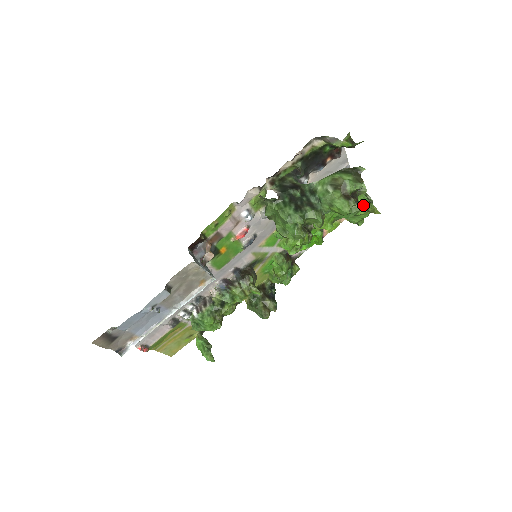
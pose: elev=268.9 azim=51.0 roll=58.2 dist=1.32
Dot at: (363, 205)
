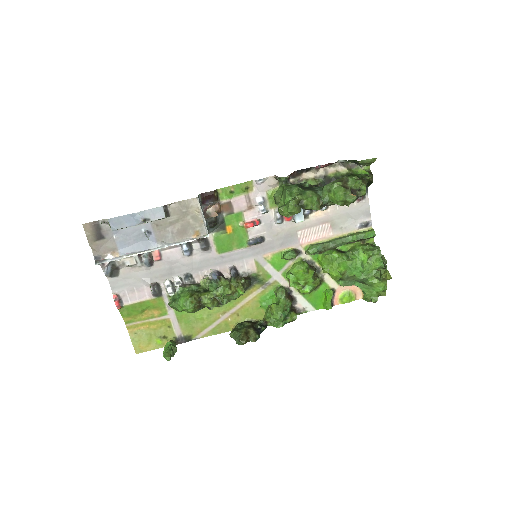
Dot at: (378, 271)
